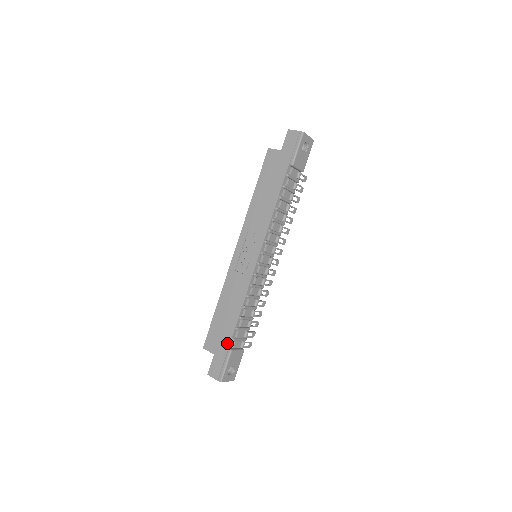
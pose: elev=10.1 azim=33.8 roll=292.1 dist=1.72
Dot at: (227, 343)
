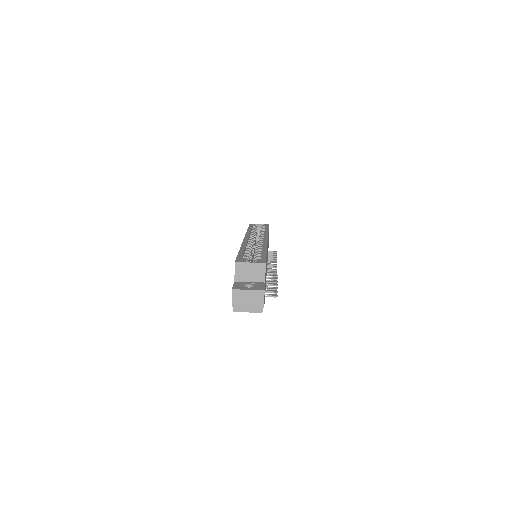
Dot at: occluded
